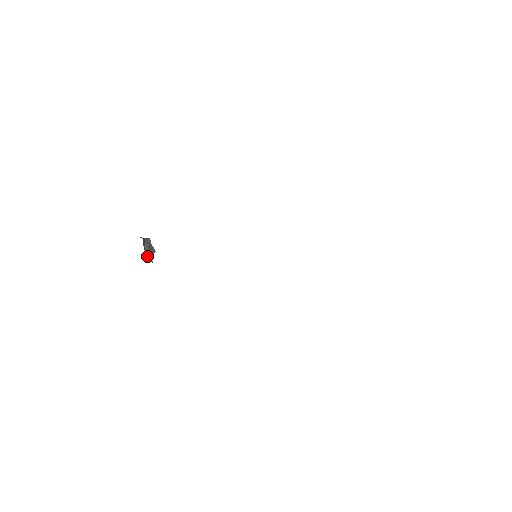
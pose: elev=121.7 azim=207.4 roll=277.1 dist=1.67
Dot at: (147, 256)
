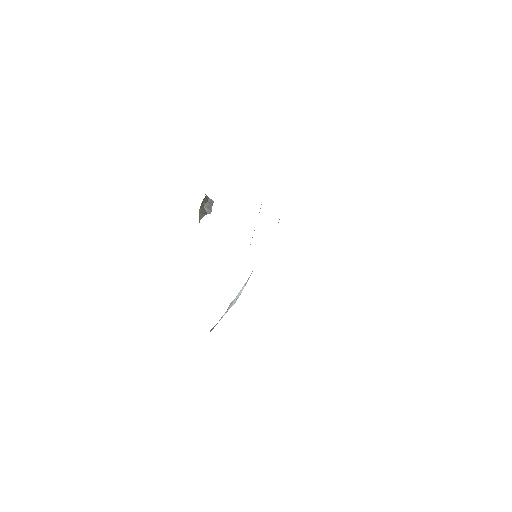
Dot at: (200, 212)
